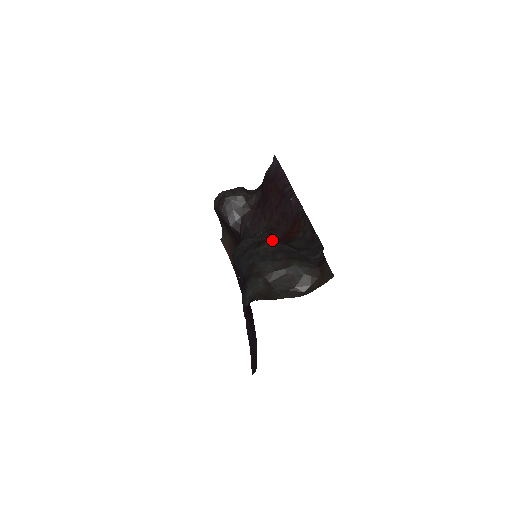
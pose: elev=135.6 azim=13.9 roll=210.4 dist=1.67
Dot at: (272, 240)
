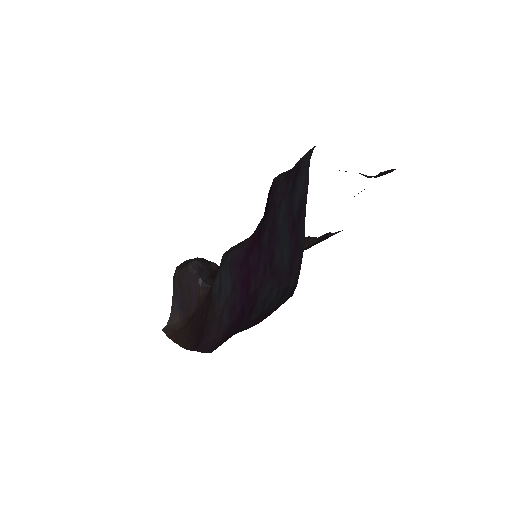
Dot at: occluded
